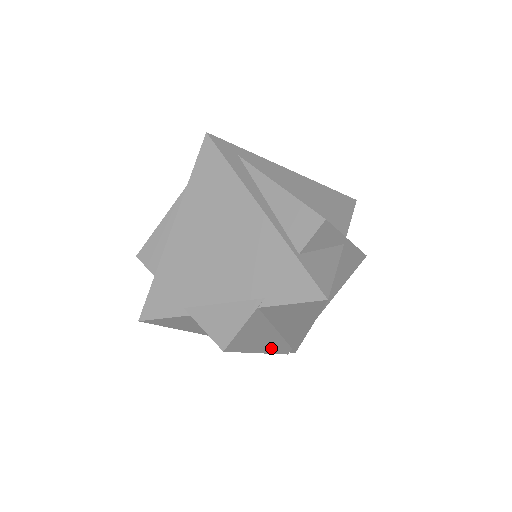
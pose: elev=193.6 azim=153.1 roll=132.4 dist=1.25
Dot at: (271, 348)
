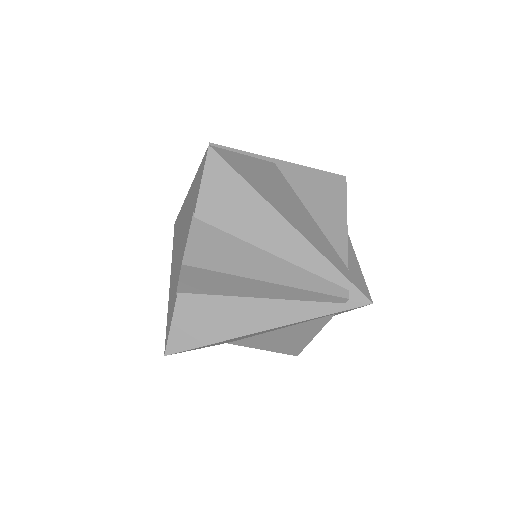
Dot at: (288, 279)
